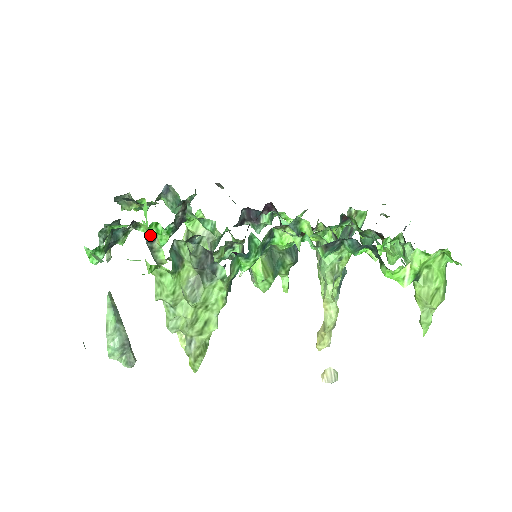
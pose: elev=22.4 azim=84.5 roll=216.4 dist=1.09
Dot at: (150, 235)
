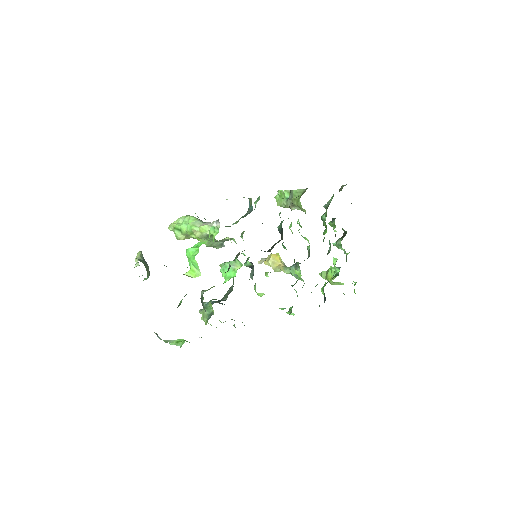
Dot at: occluded
